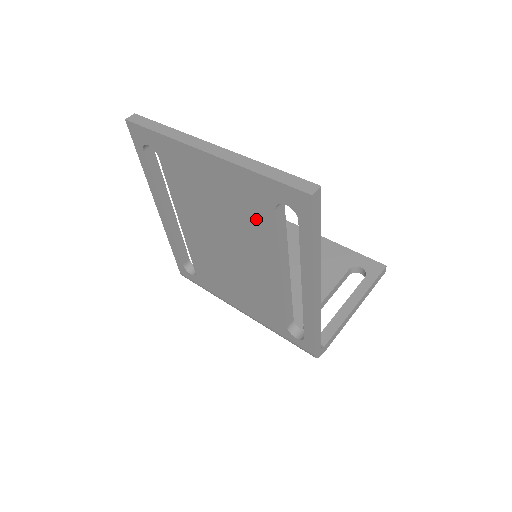
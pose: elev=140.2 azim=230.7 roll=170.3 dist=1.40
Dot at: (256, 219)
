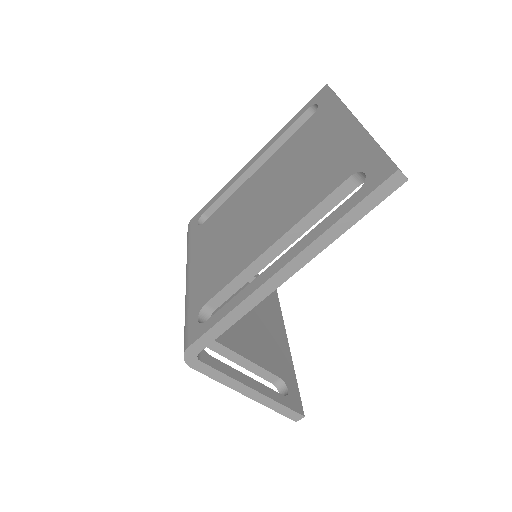
Dot at: (322, 182)
